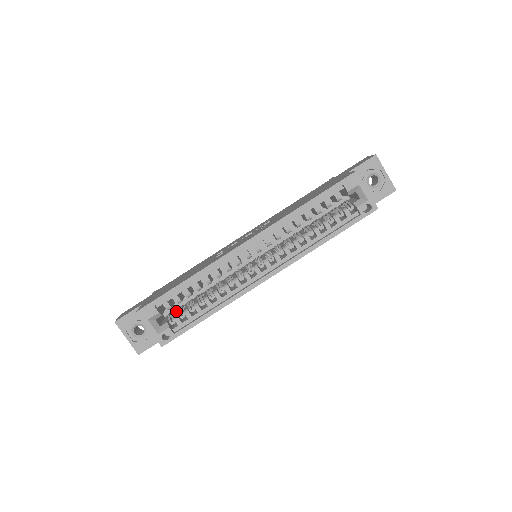
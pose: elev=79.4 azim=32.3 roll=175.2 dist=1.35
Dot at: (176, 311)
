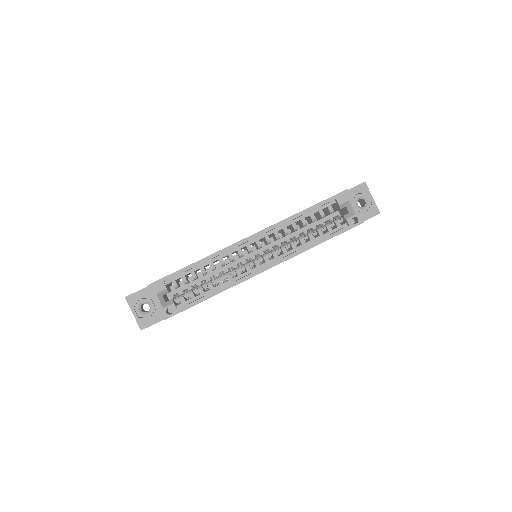
Dot at: occluded
